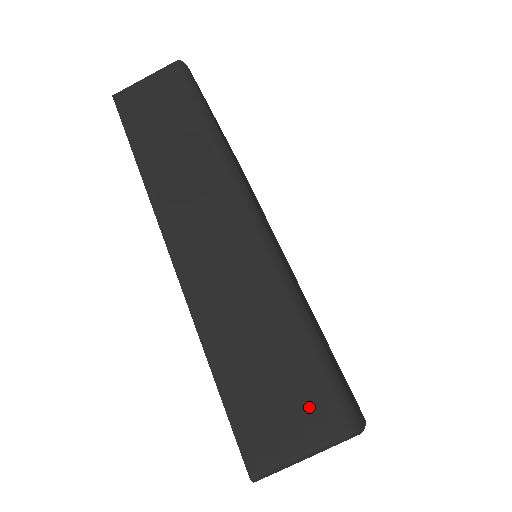
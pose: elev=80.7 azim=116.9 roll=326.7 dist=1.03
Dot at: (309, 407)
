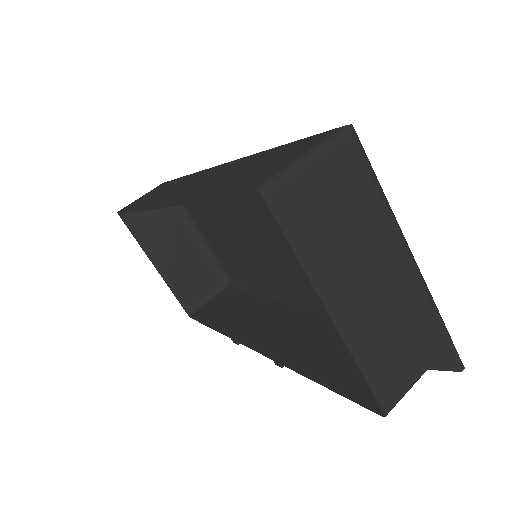
Dot at: (300, 146)
